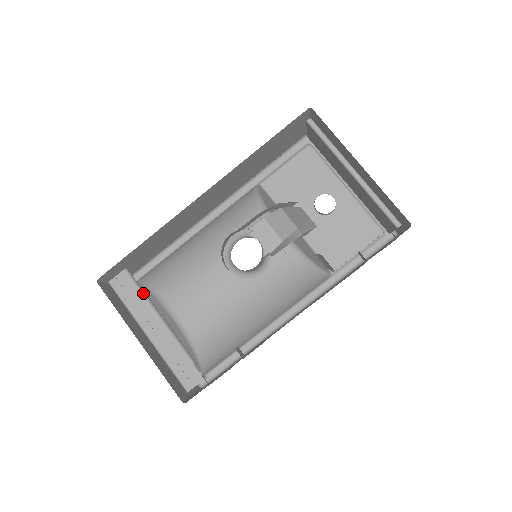
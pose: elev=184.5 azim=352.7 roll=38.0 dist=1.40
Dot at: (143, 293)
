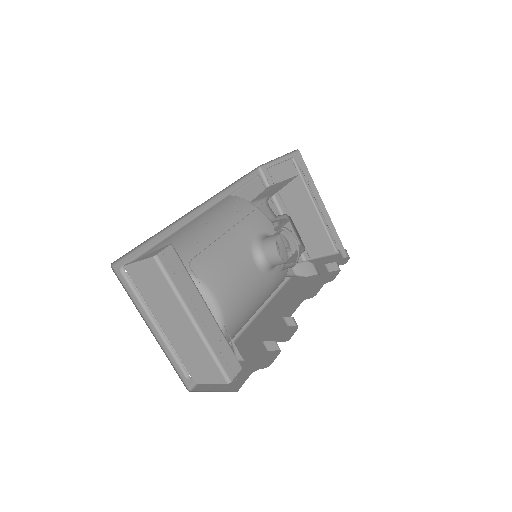
Dot at: (189, 274)
